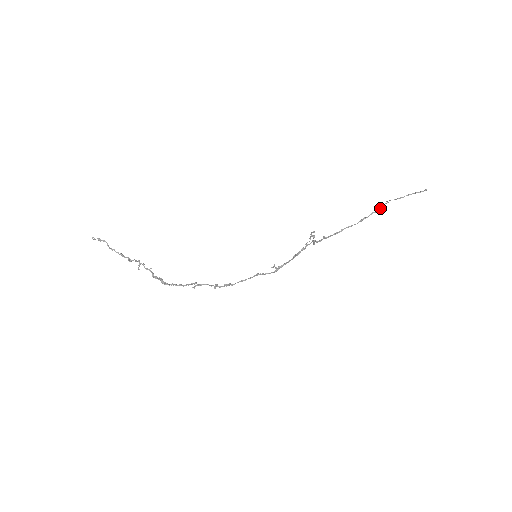
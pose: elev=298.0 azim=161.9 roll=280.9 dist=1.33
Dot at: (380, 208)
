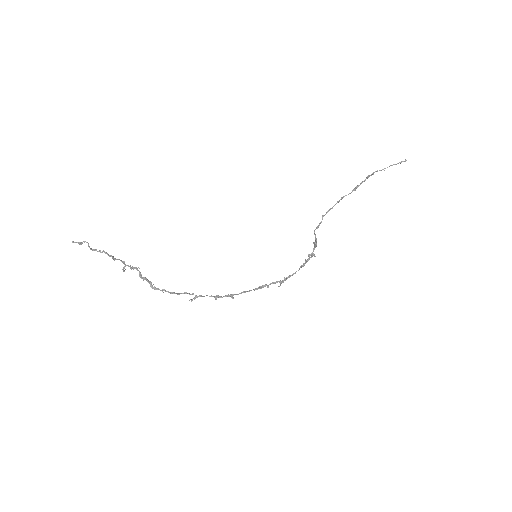
Dot at: (368, 175)
